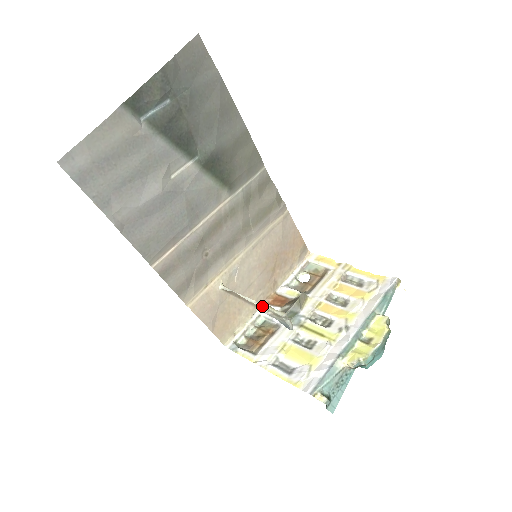
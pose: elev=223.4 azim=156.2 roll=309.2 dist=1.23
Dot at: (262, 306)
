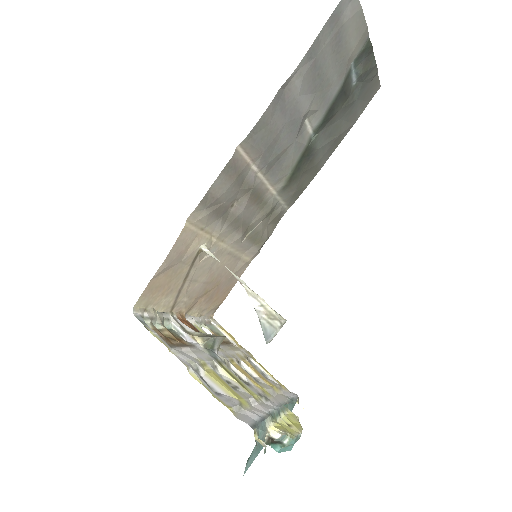
Dot at: (258, 296)
